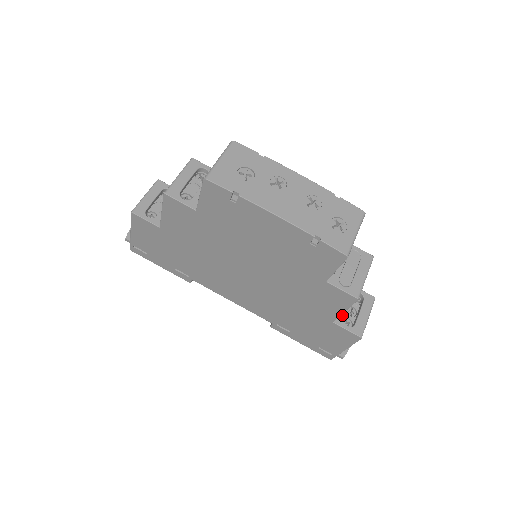
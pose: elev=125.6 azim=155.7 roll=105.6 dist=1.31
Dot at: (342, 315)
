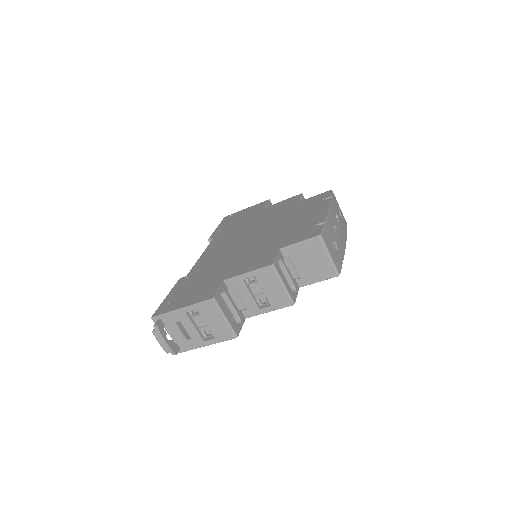
Dot at: occluded
